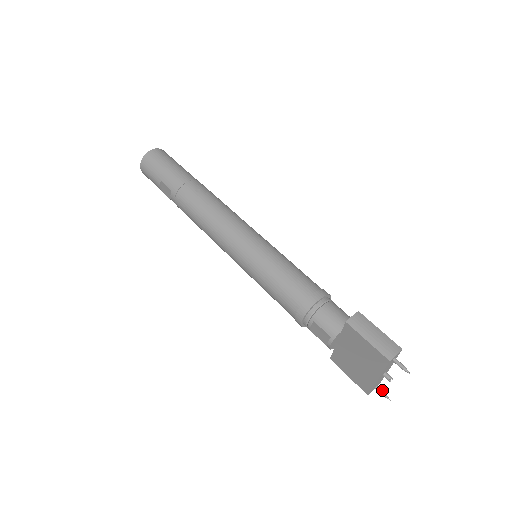
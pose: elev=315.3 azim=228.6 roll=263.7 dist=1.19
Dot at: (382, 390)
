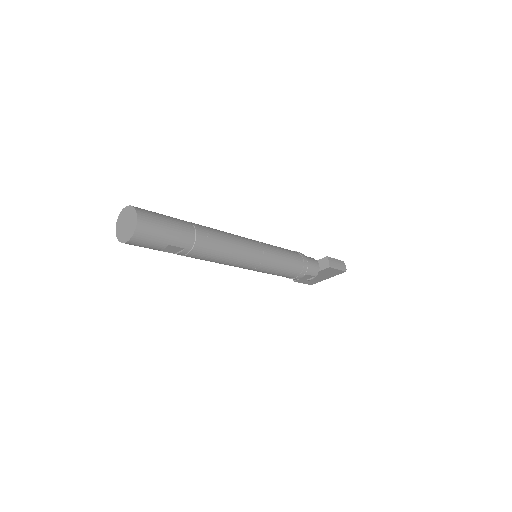
Dot at: occluded
